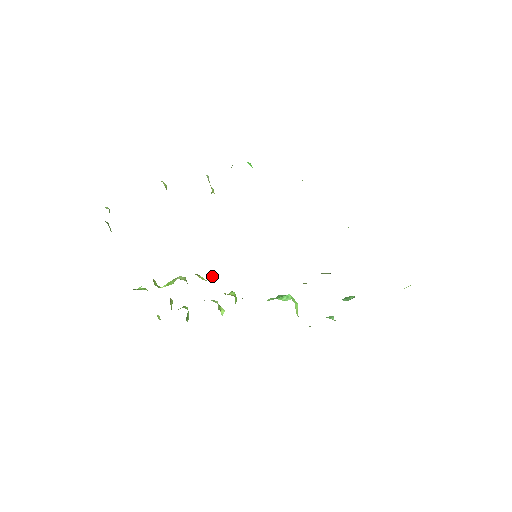
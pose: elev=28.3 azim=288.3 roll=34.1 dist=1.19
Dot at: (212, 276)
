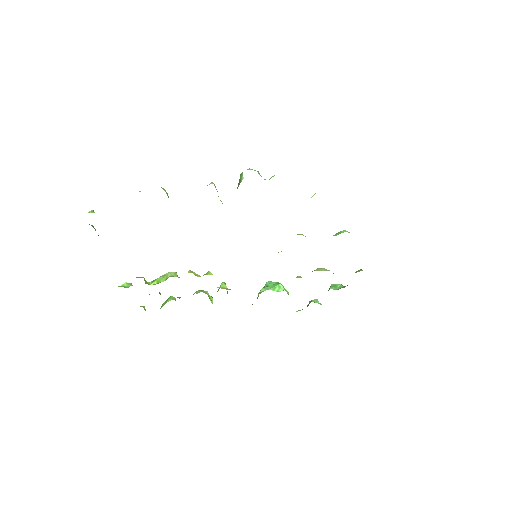
Dot at: (208, 273)
